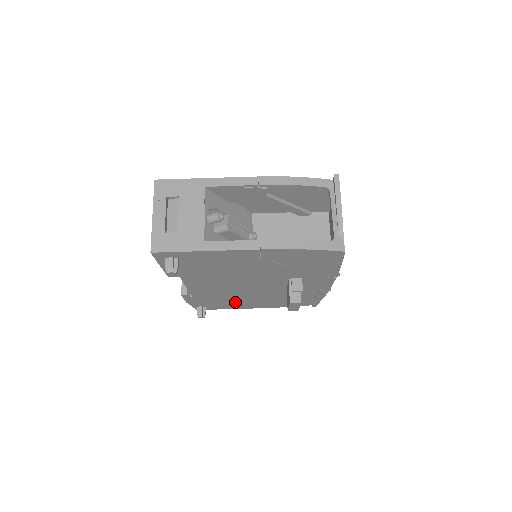
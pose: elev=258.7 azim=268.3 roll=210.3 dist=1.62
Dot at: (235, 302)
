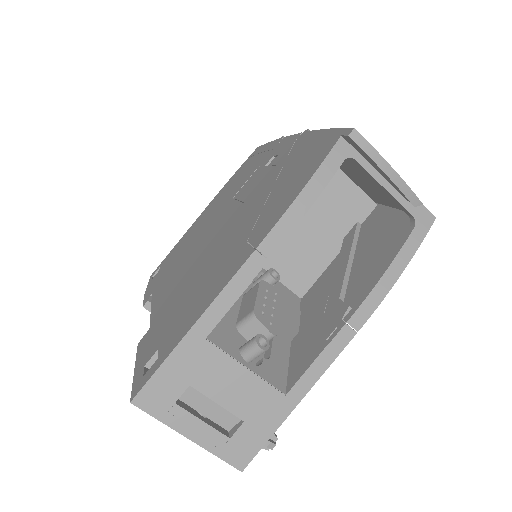
Dot at: occluded
